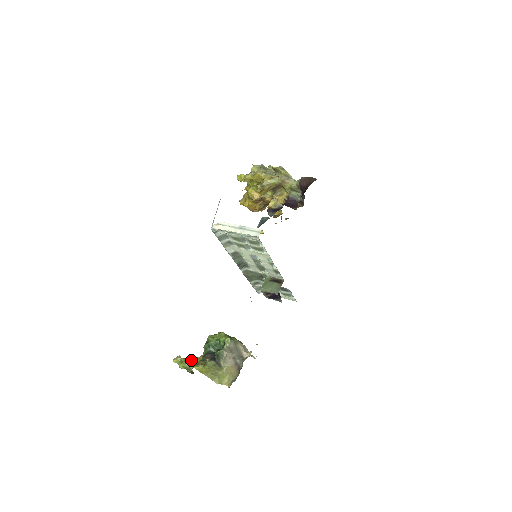
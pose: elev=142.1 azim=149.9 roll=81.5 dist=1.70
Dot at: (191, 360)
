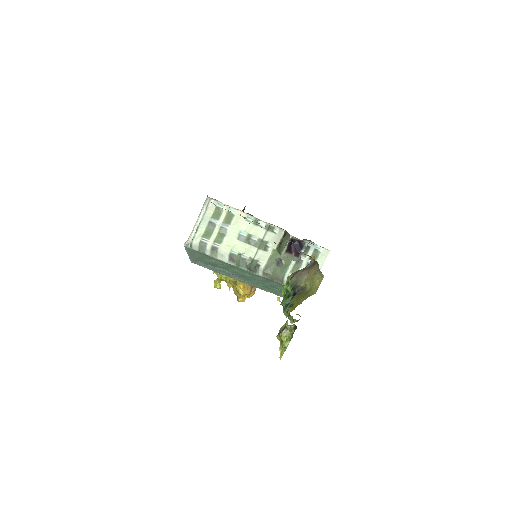
Dot at: (283, 325)
